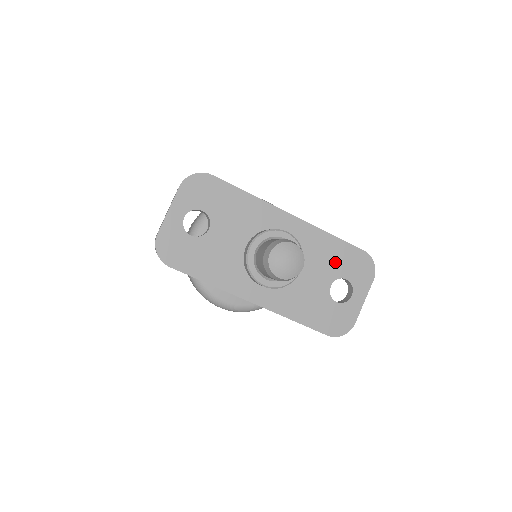
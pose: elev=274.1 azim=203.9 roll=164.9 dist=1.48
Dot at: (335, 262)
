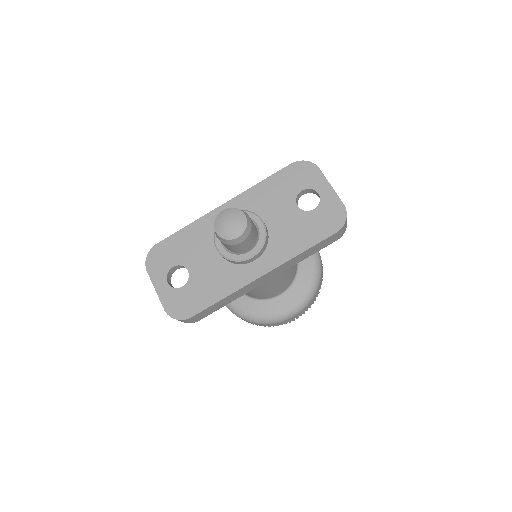
Dot at: (282, 192)
